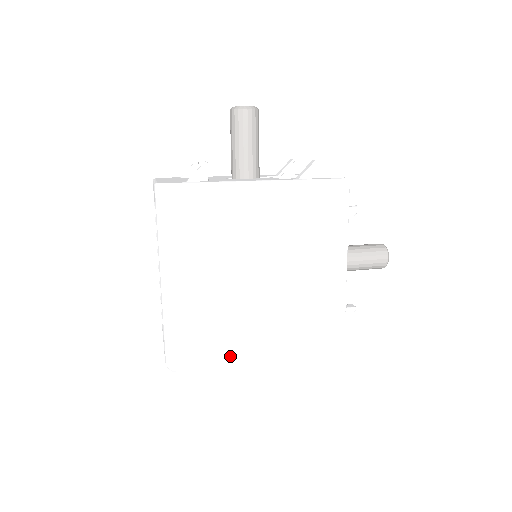
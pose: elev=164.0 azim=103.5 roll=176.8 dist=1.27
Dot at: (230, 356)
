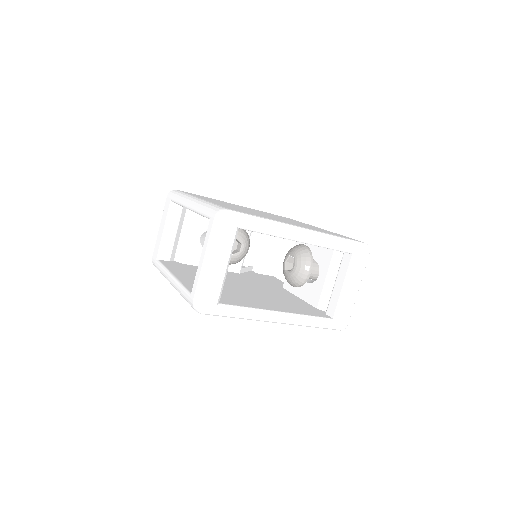
Dot at: (273, 220)
